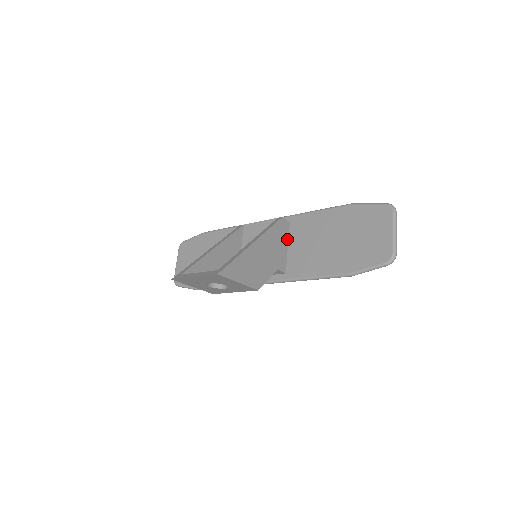
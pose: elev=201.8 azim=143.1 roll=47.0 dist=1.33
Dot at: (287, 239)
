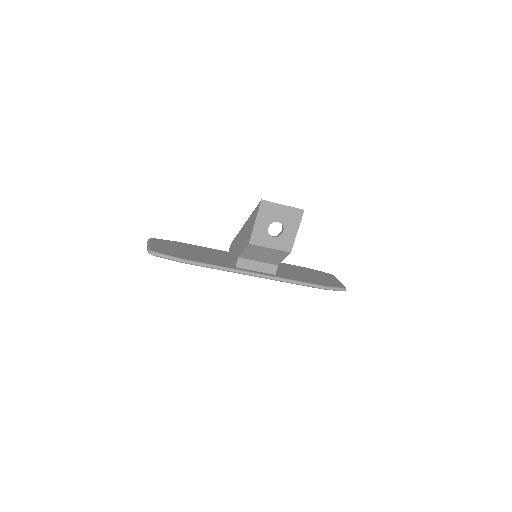
Dot at: occluded
